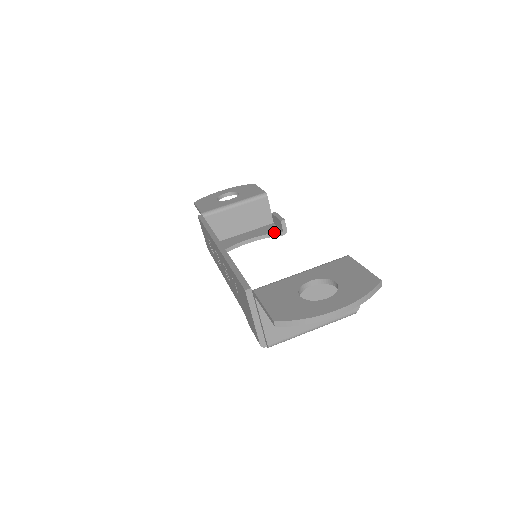
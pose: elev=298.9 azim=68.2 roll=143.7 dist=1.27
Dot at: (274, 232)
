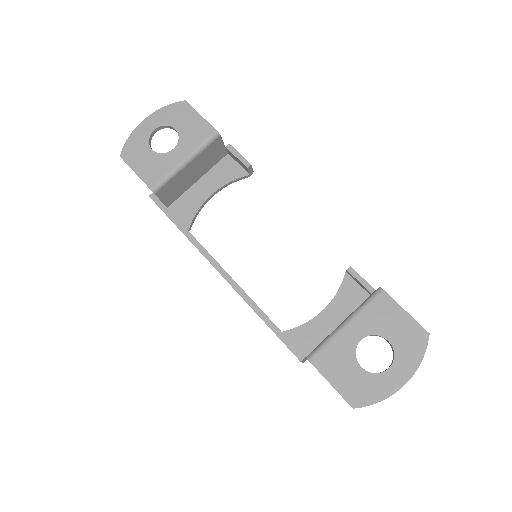
Dot at: (239, 177)
